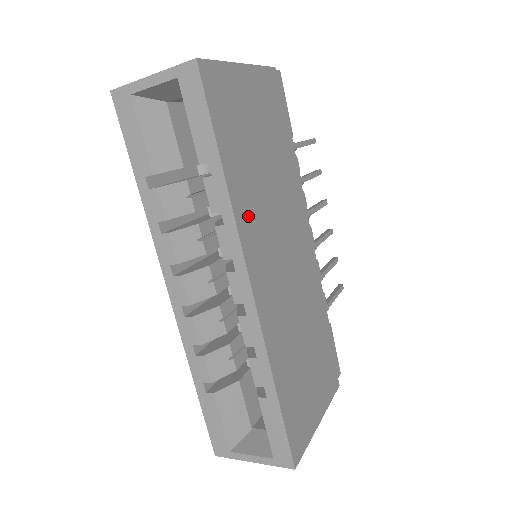
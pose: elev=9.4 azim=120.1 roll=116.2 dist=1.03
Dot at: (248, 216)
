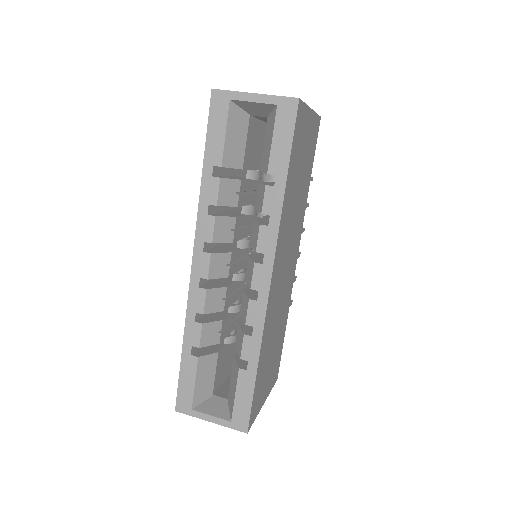
Dot at: (284, 225)
